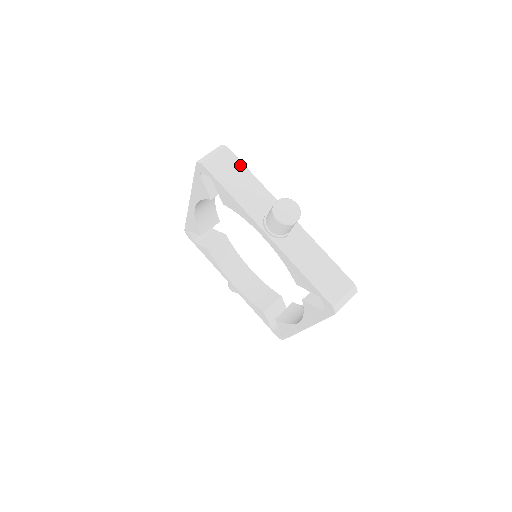
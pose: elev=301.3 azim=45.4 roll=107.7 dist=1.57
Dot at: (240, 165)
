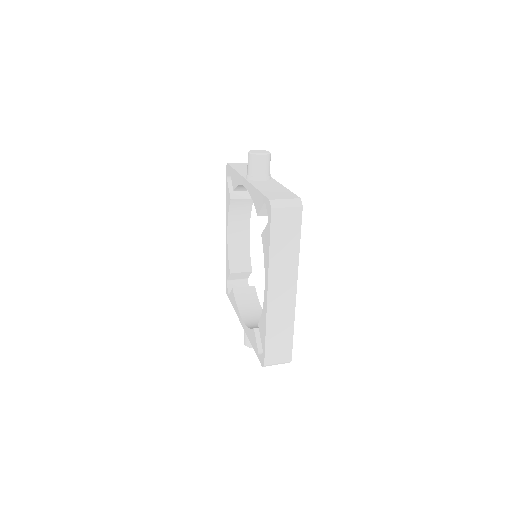
Dot at: occluded
